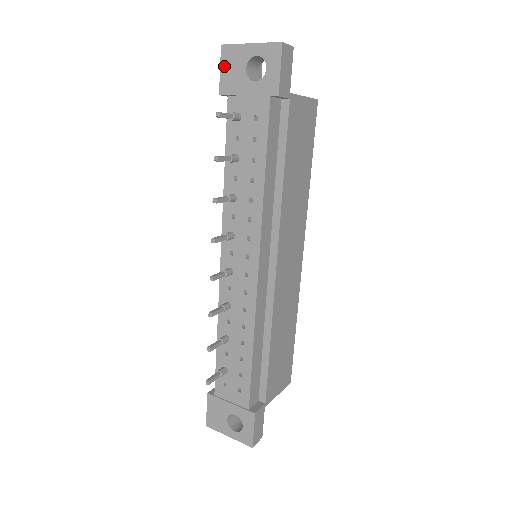
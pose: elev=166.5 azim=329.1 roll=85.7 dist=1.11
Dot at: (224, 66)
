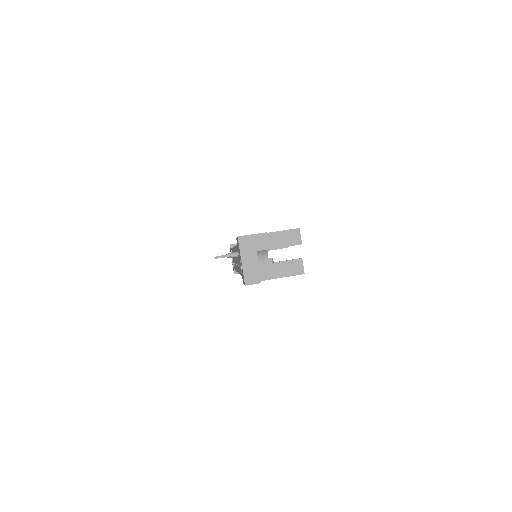
Dot at: (237, 241)
